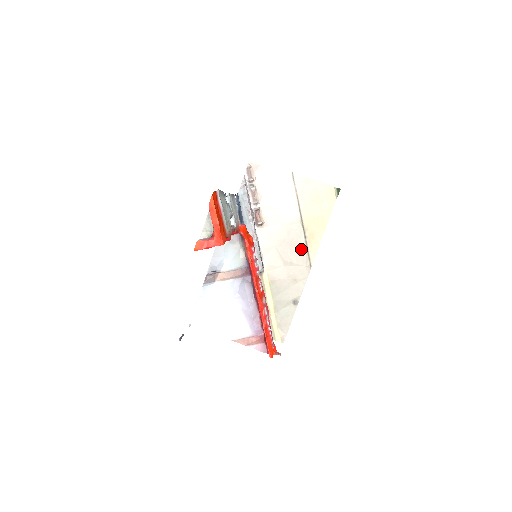
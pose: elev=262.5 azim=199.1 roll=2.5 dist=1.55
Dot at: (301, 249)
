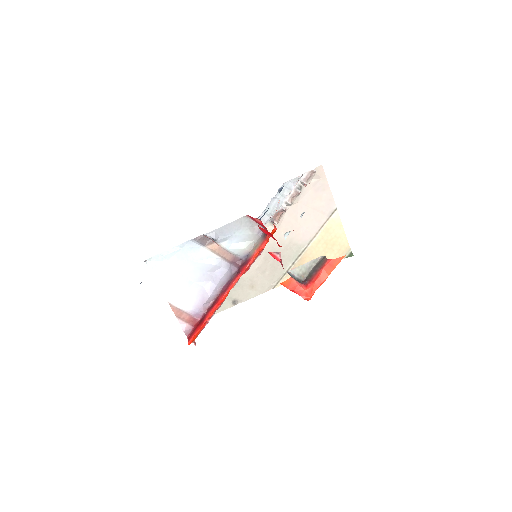
Dot at: (281, 269)
